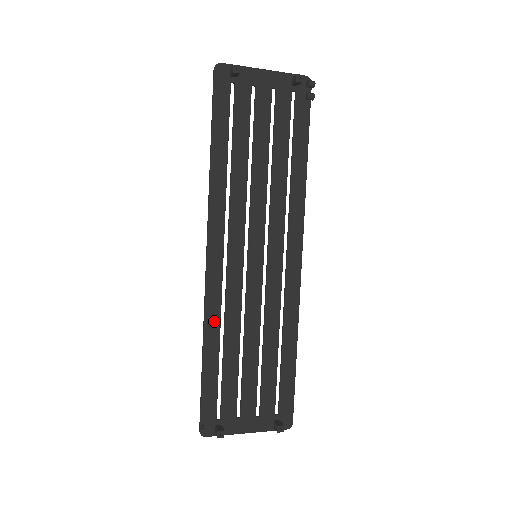
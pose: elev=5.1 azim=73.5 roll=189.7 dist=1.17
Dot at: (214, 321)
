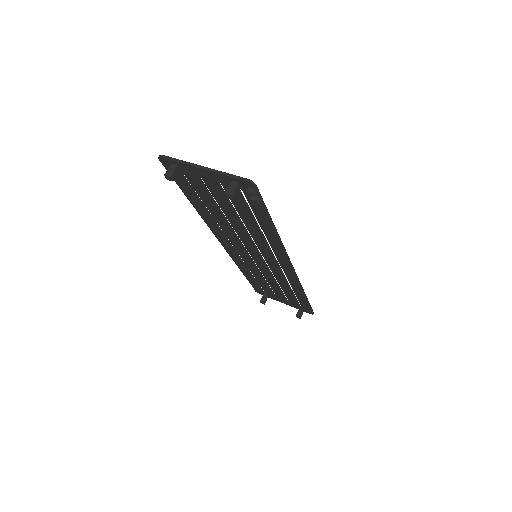
Dot at: (242, 267)
